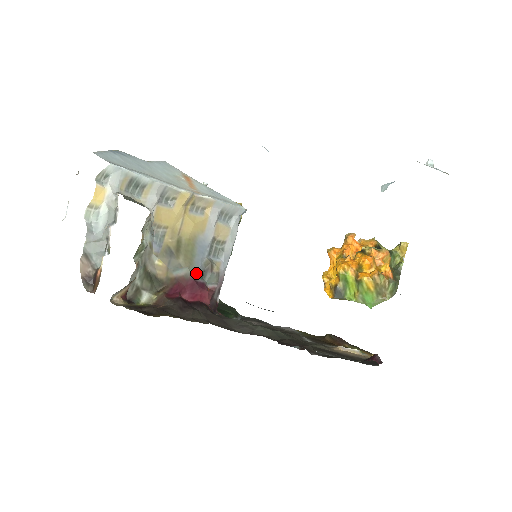
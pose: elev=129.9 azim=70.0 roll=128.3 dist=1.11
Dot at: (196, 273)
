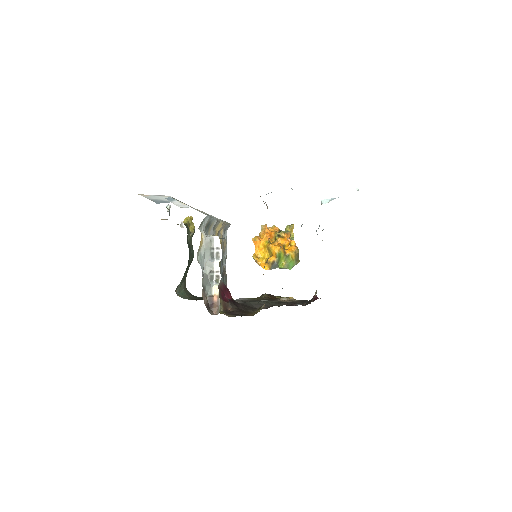
Dot at: (221, 279)
